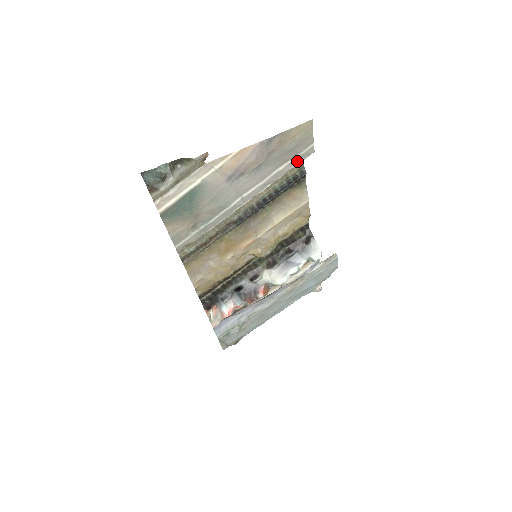
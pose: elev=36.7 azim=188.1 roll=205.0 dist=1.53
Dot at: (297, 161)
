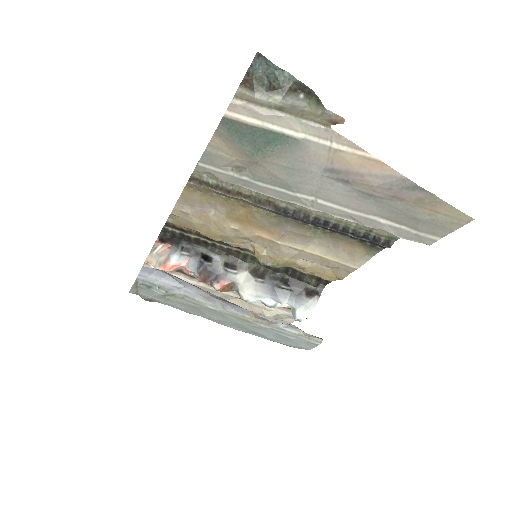
Dot at: (404, 233)
